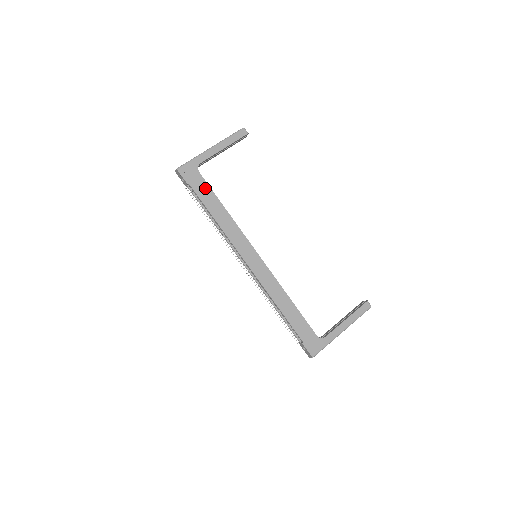
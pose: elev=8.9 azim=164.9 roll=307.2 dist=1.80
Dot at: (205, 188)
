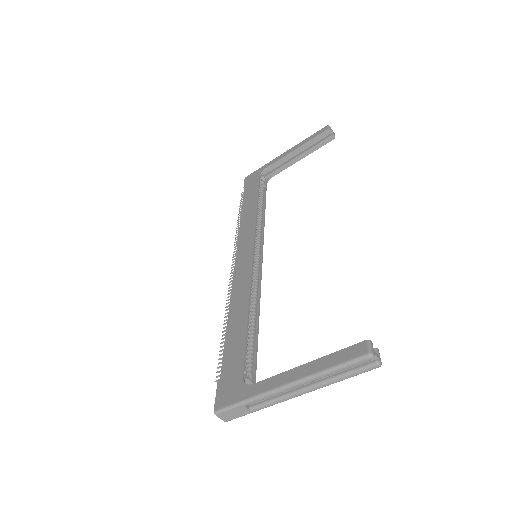
Dot at: (254, 189)
